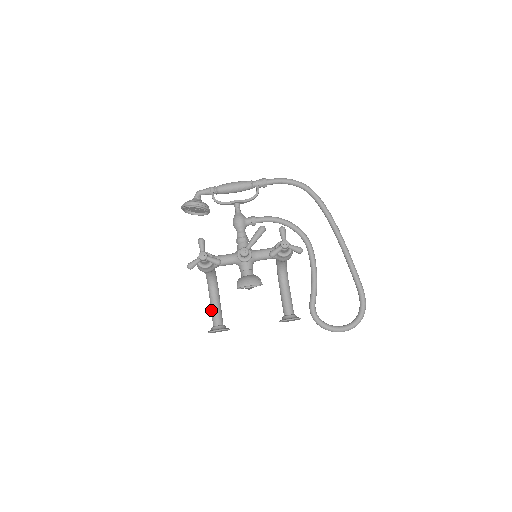
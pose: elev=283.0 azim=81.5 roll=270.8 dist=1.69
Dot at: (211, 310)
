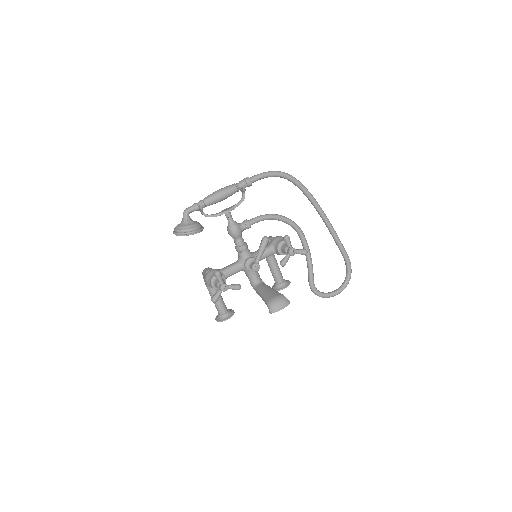
Dot at: occluded
